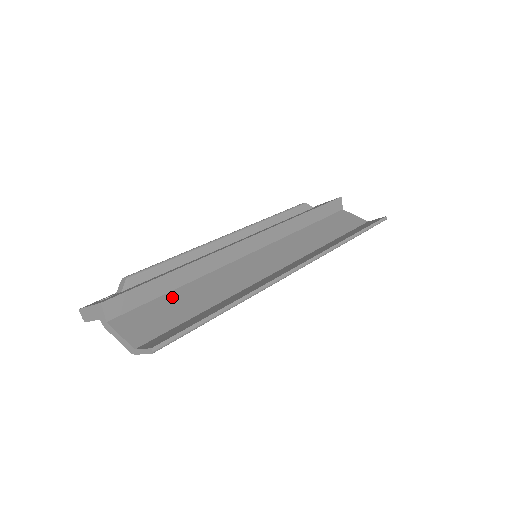
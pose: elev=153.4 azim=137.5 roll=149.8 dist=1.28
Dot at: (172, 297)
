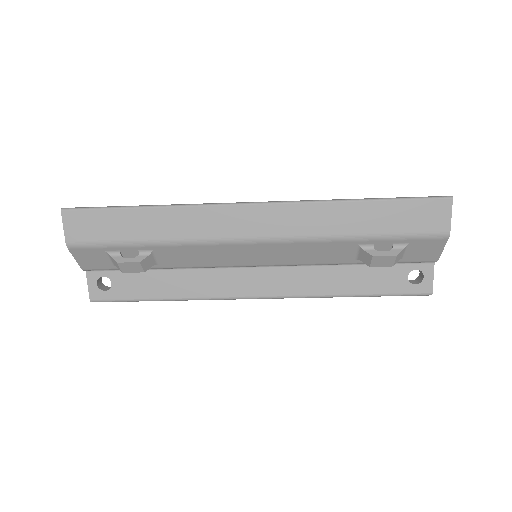
Dot at: occluded
